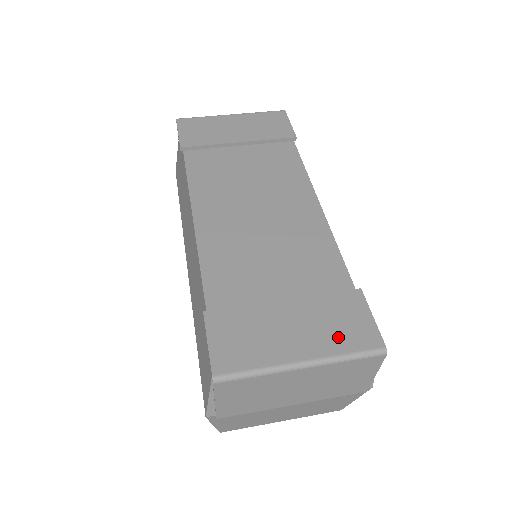
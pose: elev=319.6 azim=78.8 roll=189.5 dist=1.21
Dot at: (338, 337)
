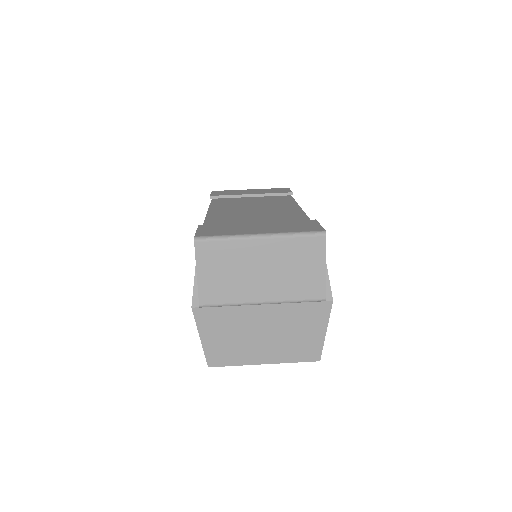
Dot at: (291, 229)
